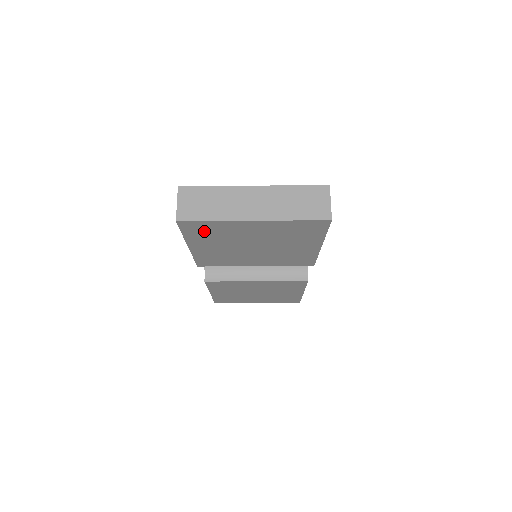
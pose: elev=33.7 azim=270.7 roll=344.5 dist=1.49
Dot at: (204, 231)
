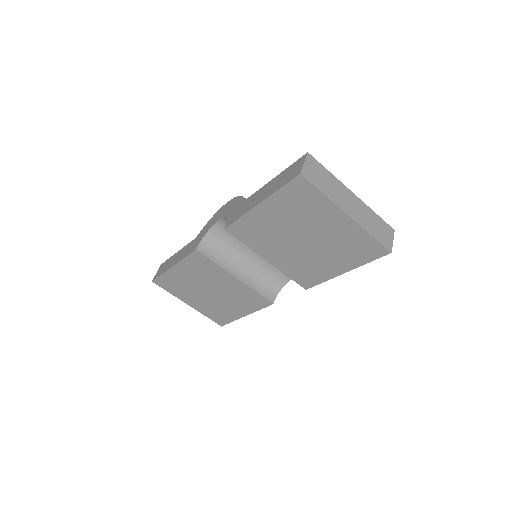
Dot at: (300, 198)
